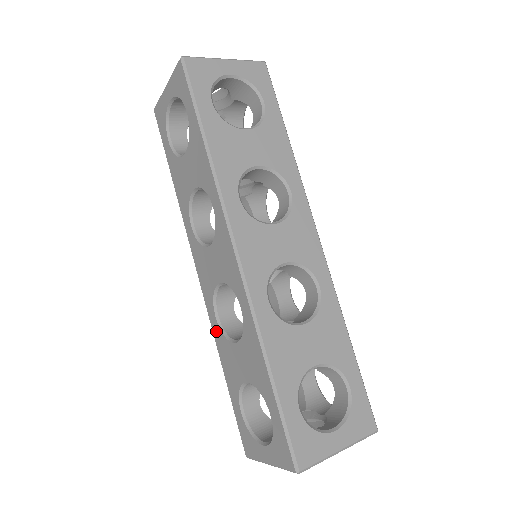
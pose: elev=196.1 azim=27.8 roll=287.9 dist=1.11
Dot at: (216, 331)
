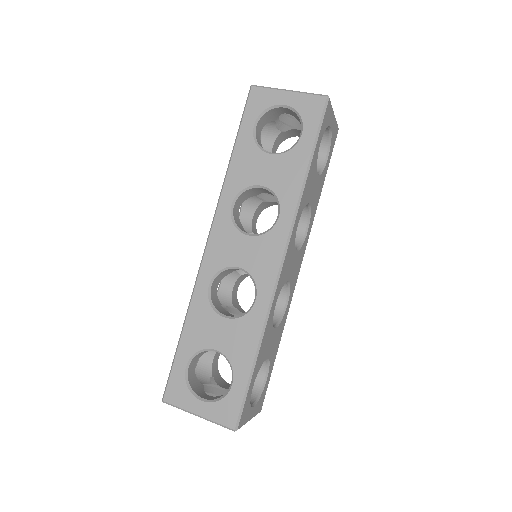
Dot at: occluded
